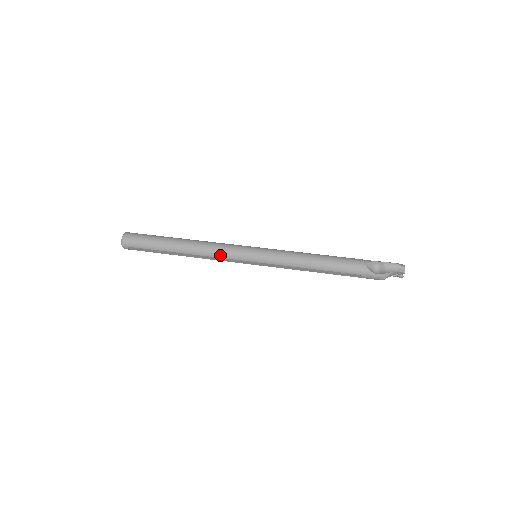
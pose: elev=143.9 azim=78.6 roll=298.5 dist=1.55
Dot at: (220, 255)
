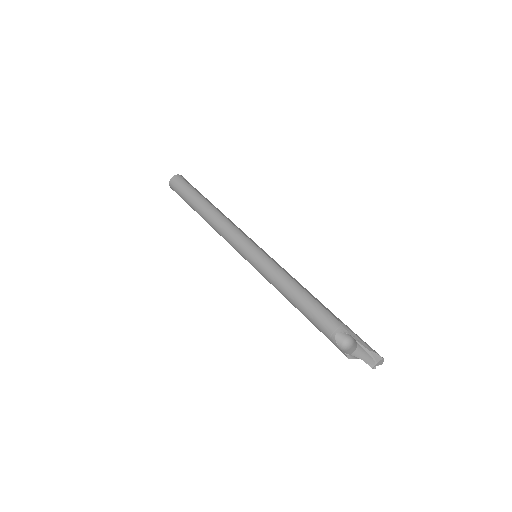
Dot at: (226, 239)
